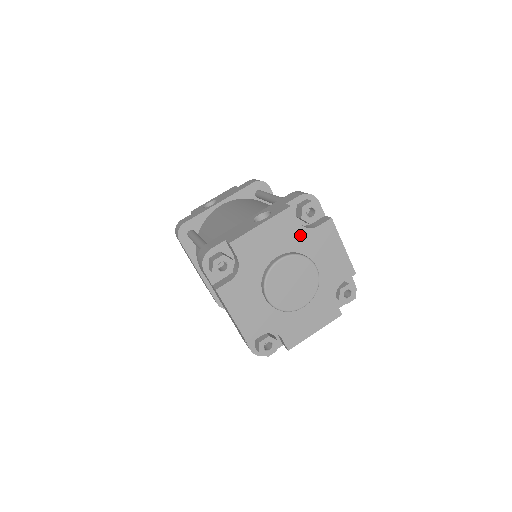
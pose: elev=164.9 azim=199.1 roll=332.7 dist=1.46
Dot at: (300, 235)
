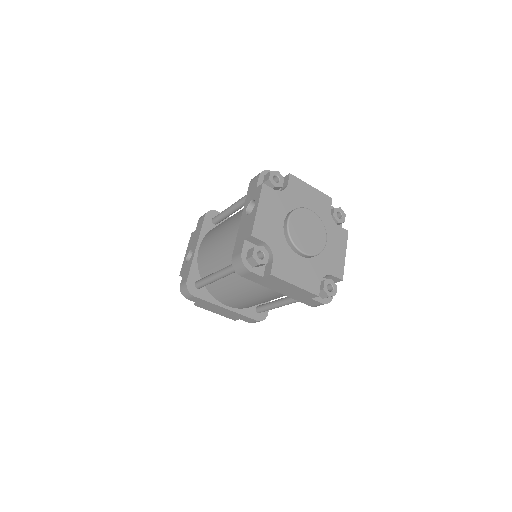
Dot at: (283, 198)
